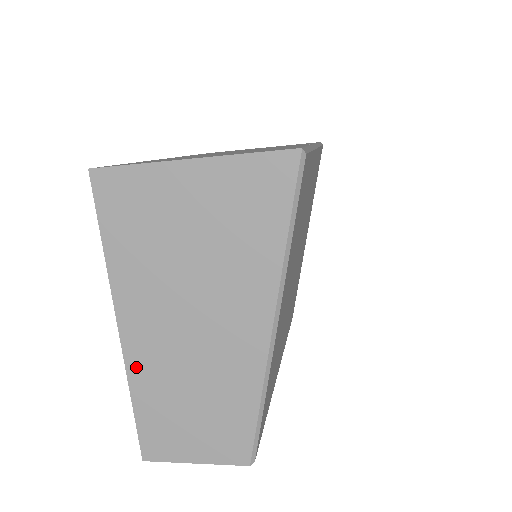
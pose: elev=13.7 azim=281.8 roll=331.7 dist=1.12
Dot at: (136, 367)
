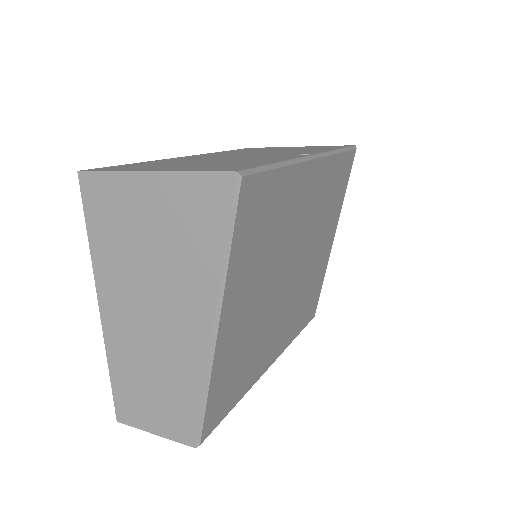
Dot at: (112, 343)
